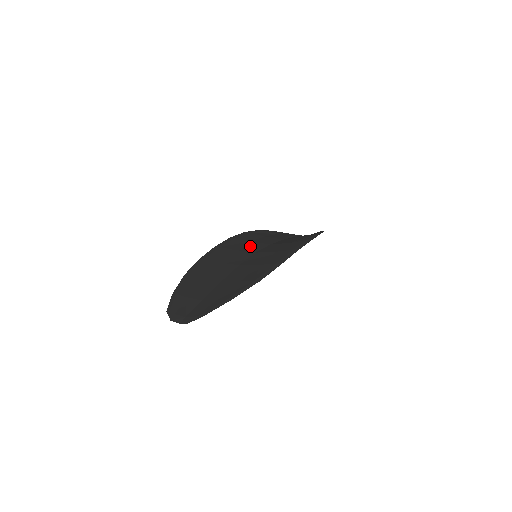
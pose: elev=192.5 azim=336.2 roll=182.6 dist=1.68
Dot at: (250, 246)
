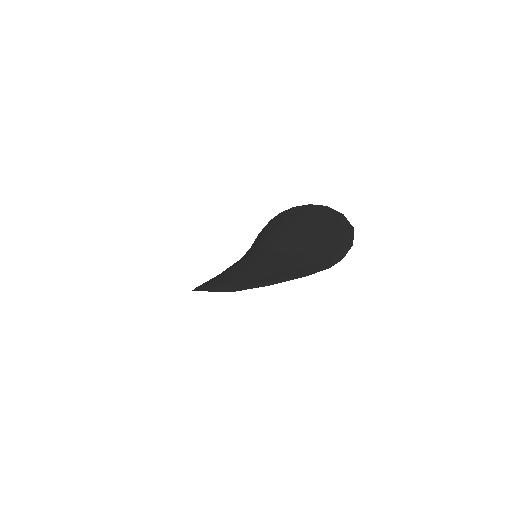
Dot at: occluded
